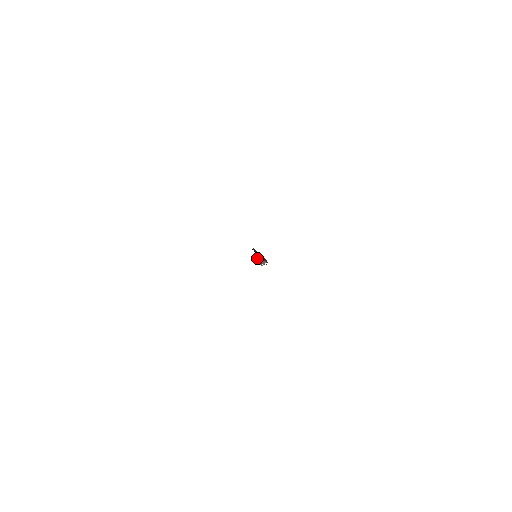
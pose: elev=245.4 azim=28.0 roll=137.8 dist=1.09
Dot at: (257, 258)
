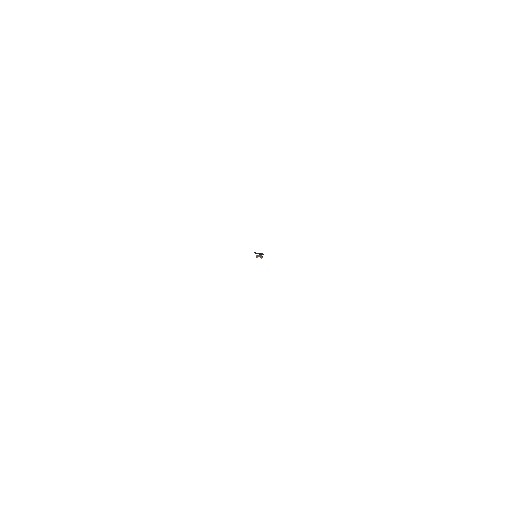
Dot at: (258, 256)
